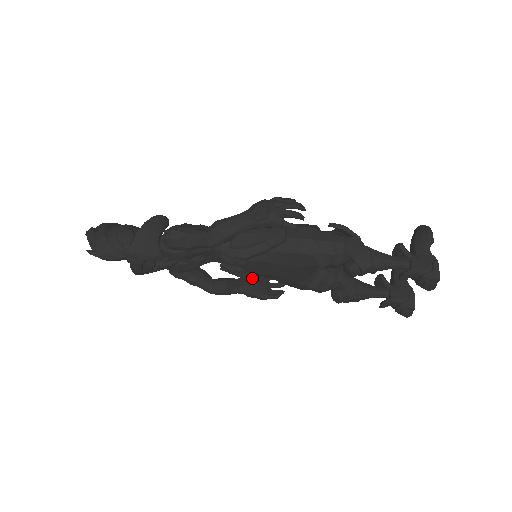
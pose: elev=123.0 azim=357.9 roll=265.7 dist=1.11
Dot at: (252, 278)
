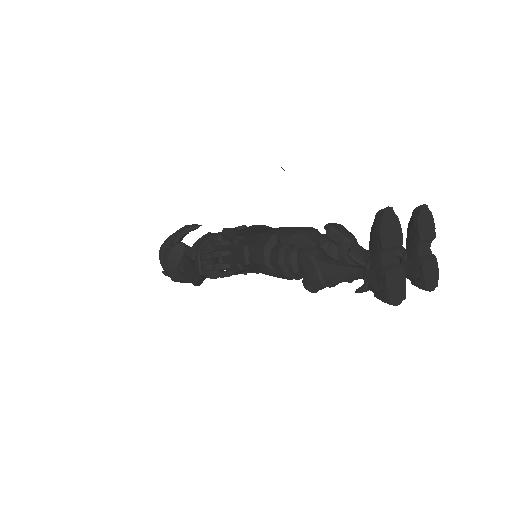
Dot at: occluded
